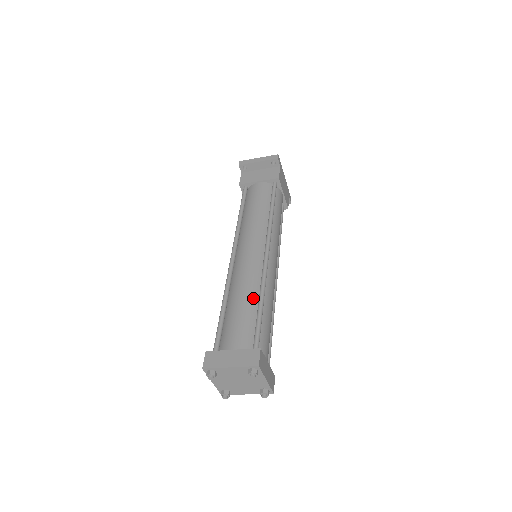
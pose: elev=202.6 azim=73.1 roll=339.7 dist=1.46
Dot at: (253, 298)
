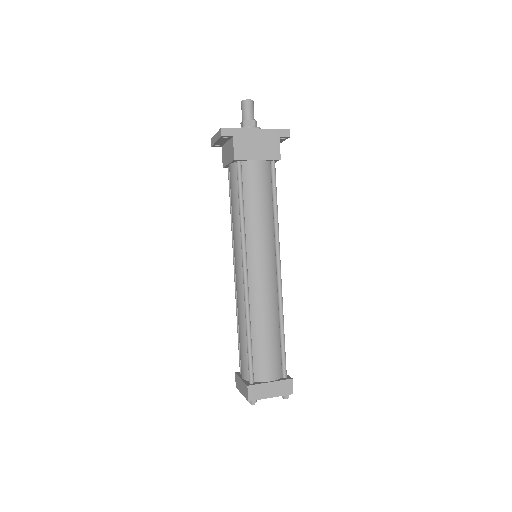
Dot at: (244, 328)
